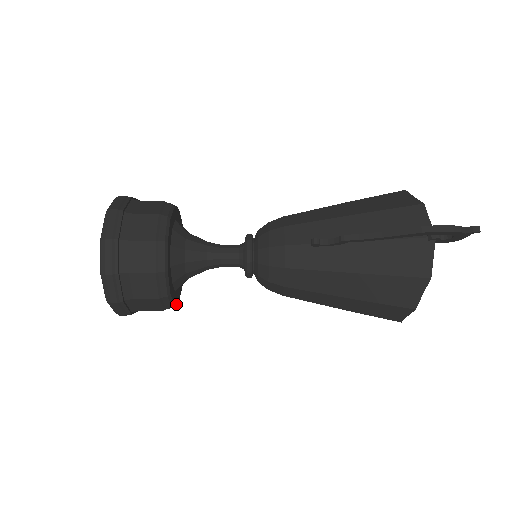
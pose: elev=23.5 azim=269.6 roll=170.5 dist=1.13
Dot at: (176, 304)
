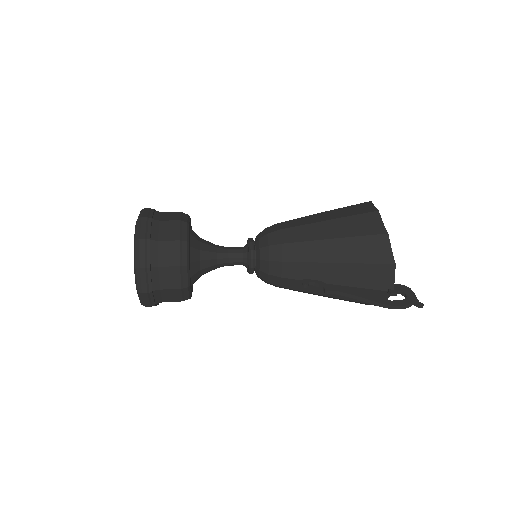
Dot at: occluded
